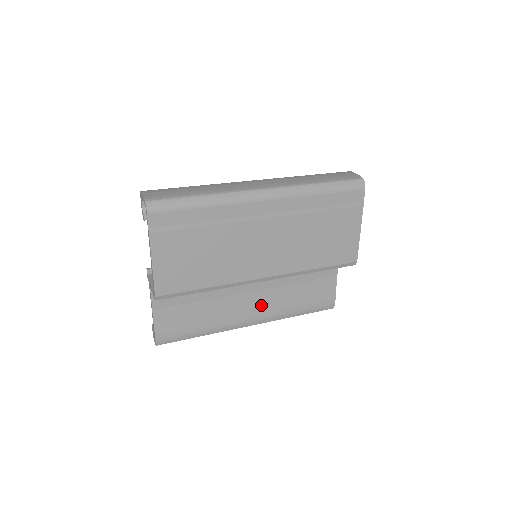
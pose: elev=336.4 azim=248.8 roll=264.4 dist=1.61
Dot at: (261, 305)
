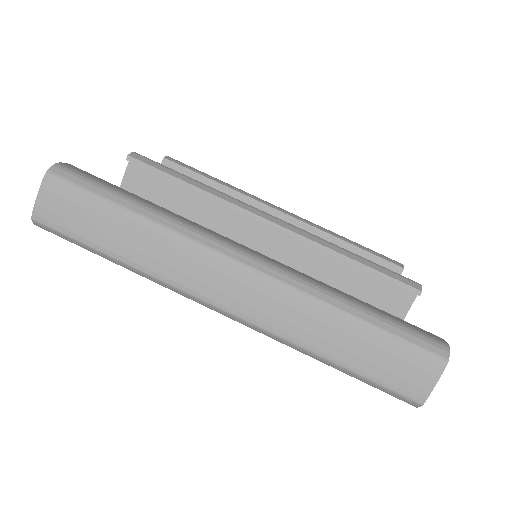
Dot at: occluded
